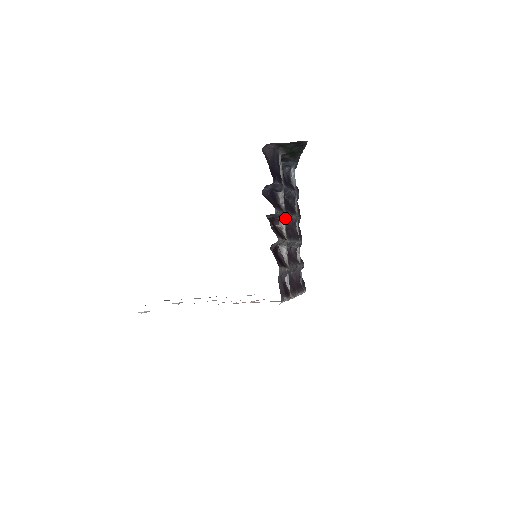
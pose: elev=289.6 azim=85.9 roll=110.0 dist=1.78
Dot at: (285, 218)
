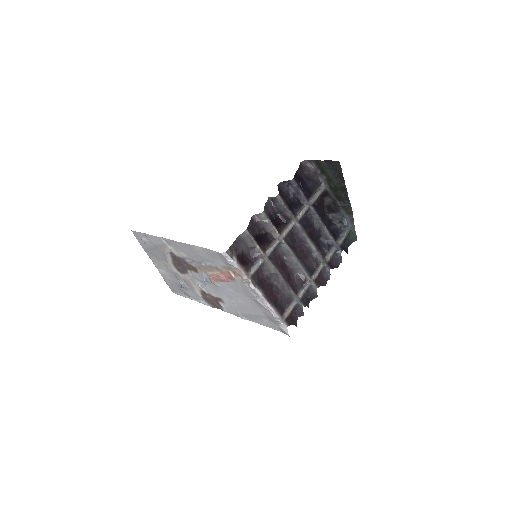
Dot at: (295, 227)
